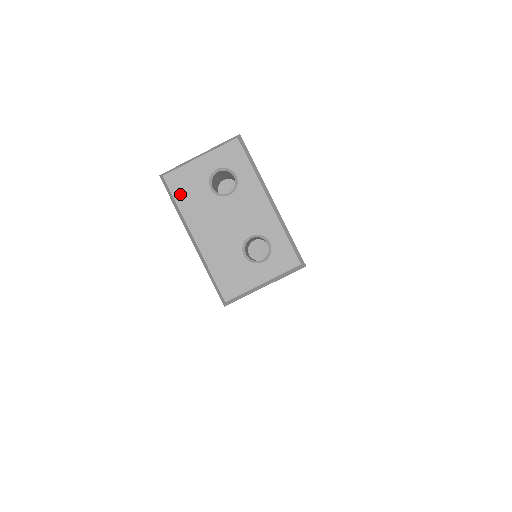
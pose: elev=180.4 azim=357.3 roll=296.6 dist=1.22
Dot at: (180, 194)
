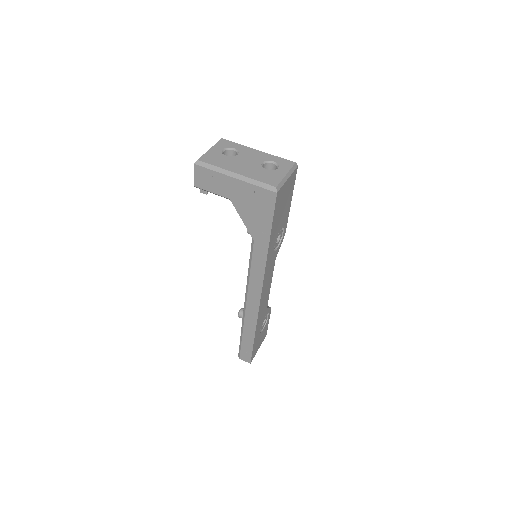
Dot at: (213, 162)
